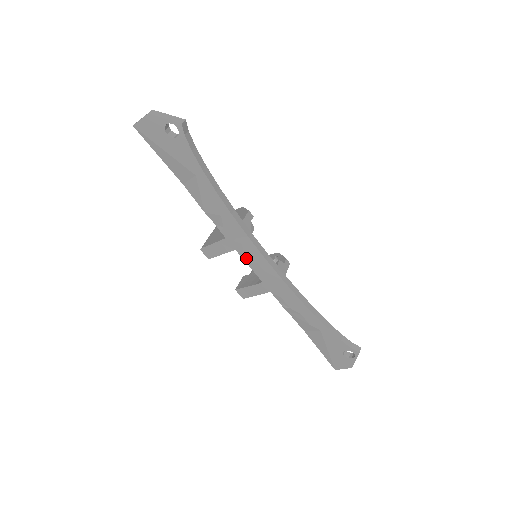
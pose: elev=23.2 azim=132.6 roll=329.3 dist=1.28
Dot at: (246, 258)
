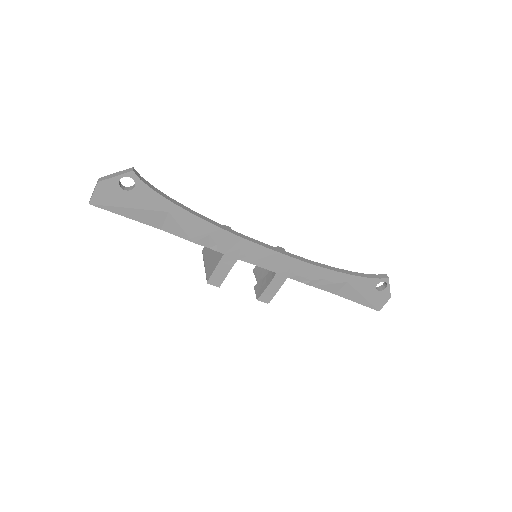
Dot at: (251, 260)
